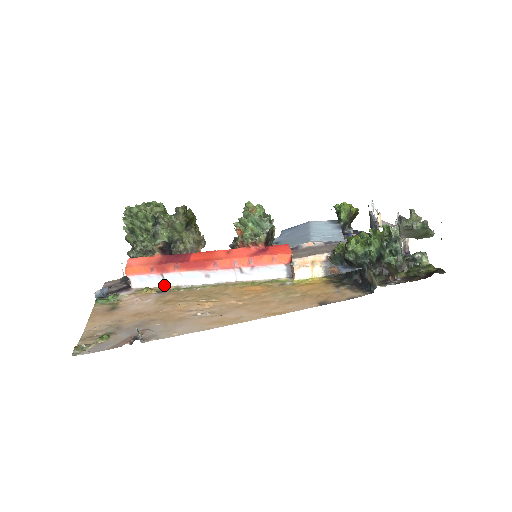
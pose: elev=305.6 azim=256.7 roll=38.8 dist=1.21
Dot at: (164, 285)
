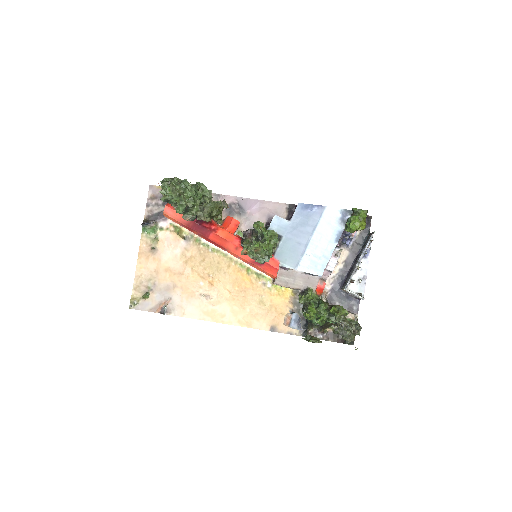
Dot at: occluded
